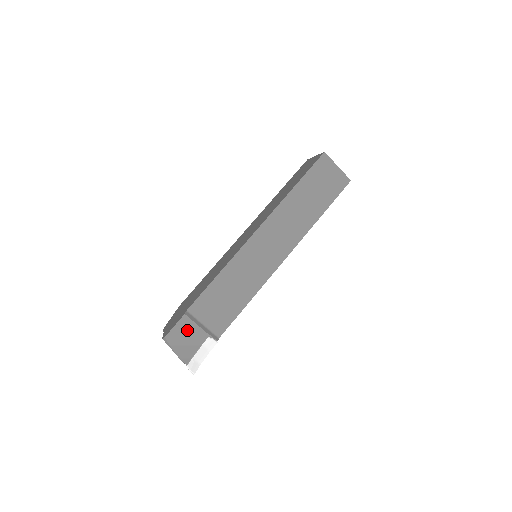
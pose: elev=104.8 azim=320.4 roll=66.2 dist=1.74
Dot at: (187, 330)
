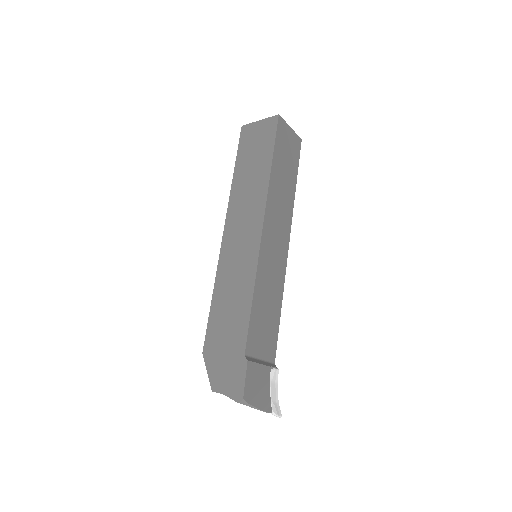
Dot at: (255, 376)
